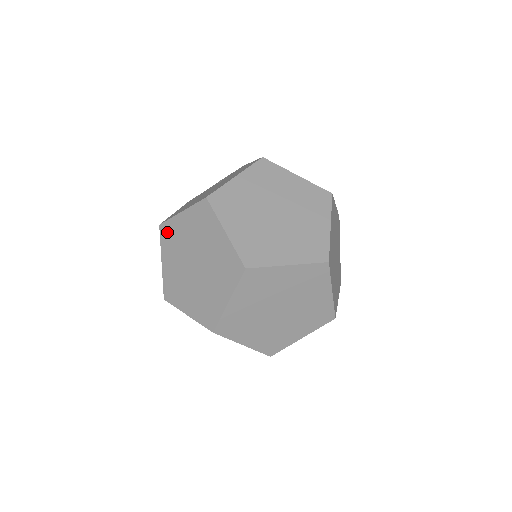
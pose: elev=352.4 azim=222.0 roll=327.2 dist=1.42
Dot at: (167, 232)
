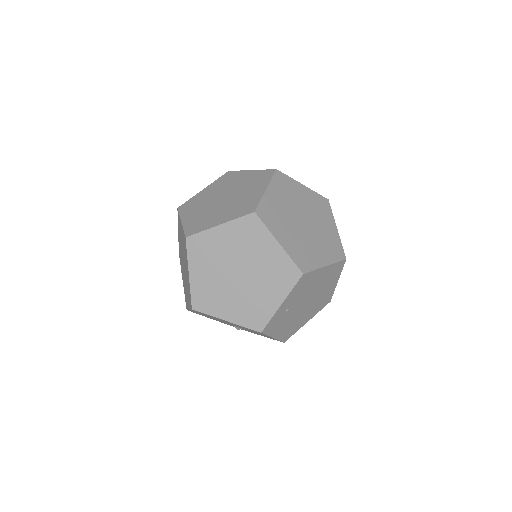
Dot at: occluded
